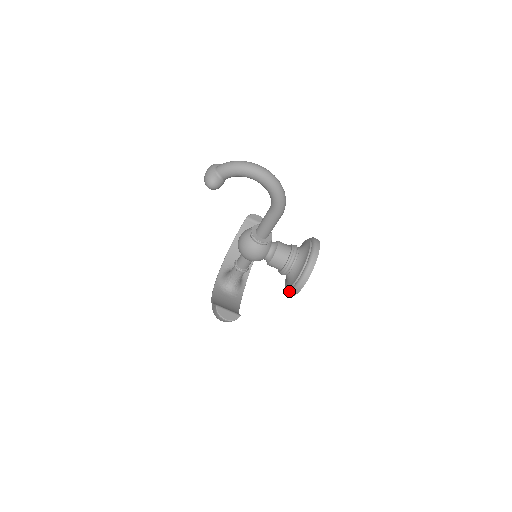
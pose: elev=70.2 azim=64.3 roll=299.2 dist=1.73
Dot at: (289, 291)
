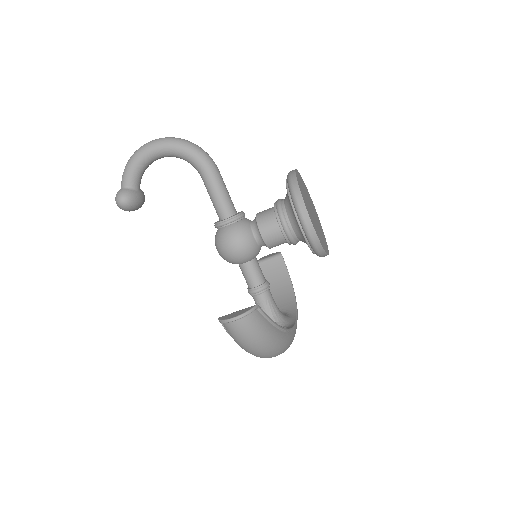
Dot at: (308, 241)
